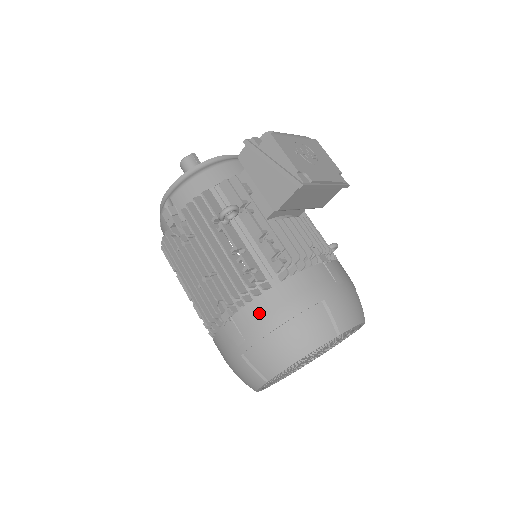
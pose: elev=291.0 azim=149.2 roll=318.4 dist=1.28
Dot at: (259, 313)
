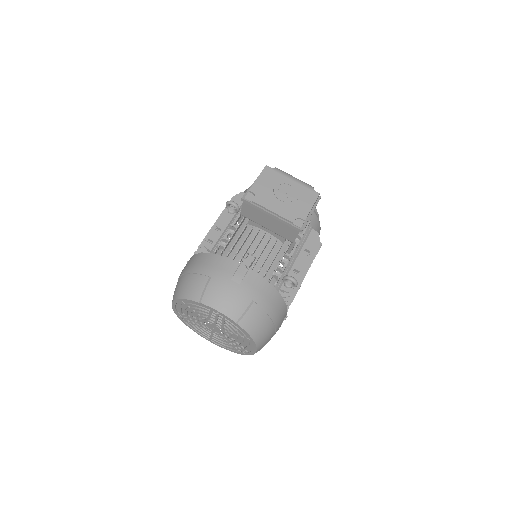
Dot at: (189, 262)
